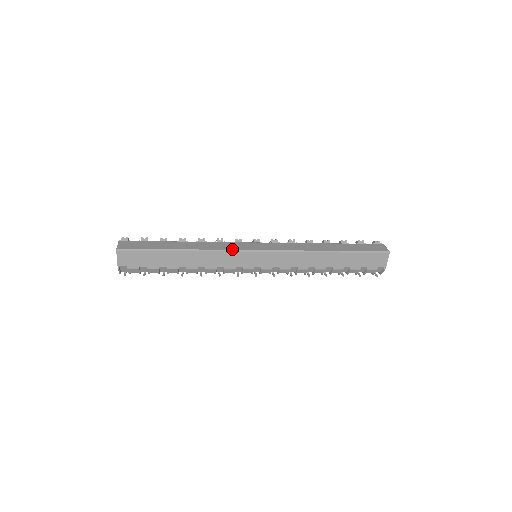
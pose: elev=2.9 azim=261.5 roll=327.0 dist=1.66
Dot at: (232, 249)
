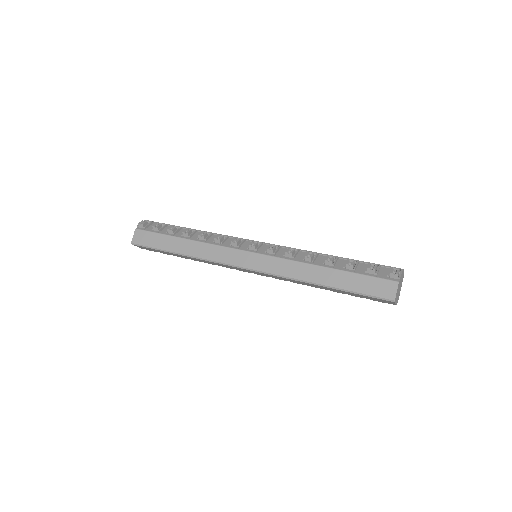
Dot at: (221, 261)
